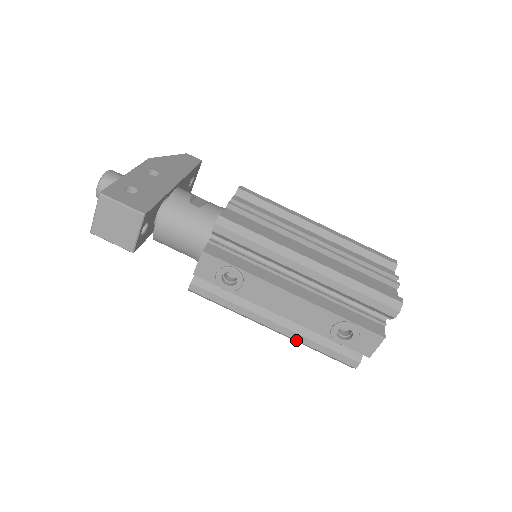
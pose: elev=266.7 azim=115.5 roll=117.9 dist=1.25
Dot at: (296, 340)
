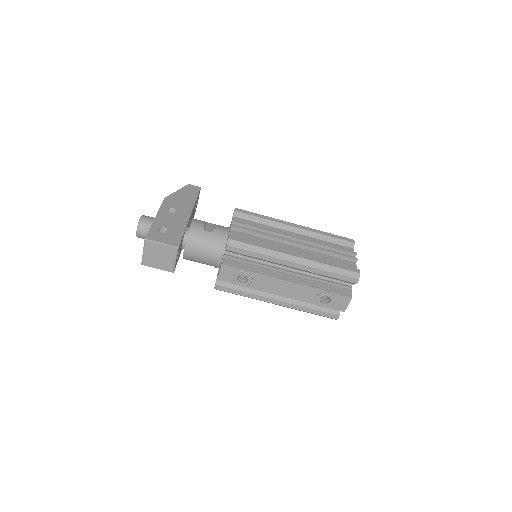
Dot at: occluded
